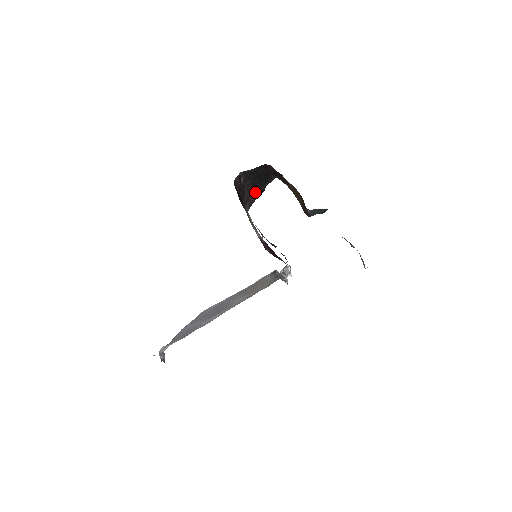
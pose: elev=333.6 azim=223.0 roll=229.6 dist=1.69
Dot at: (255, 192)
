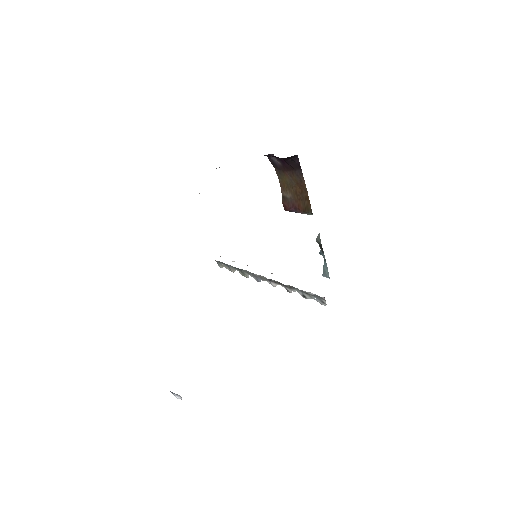
Dot at: occluded
